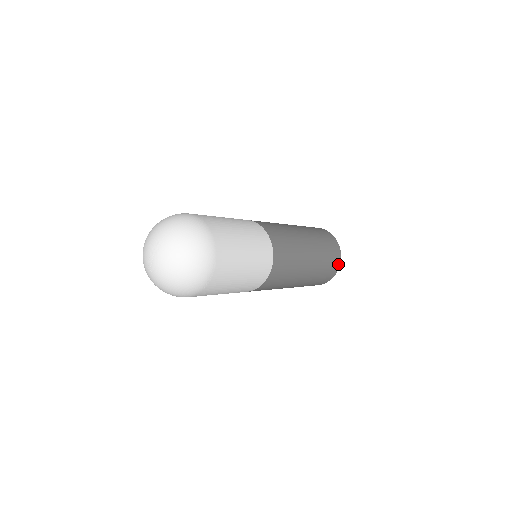
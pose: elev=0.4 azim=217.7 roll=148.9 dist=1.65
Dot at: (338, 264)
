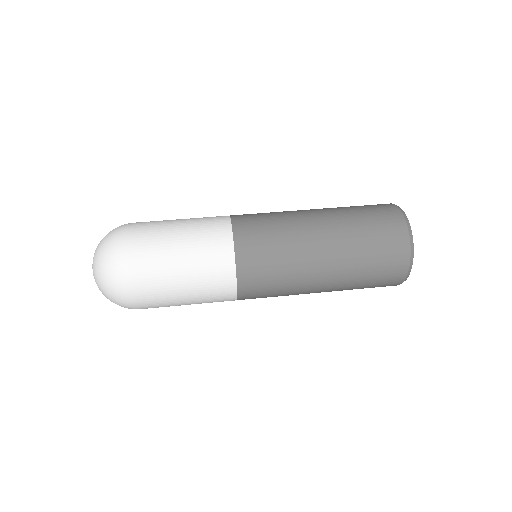
Dot at: (392, 285)
